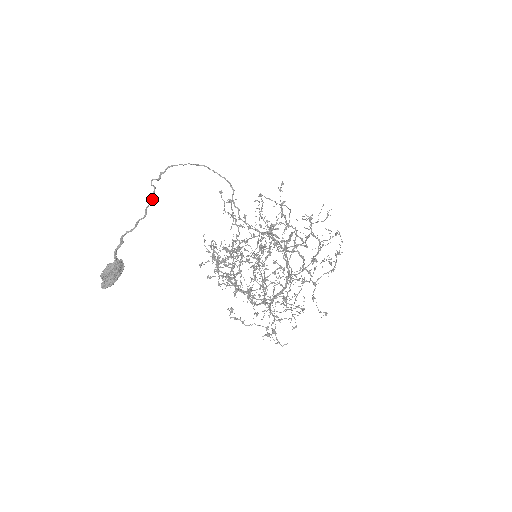
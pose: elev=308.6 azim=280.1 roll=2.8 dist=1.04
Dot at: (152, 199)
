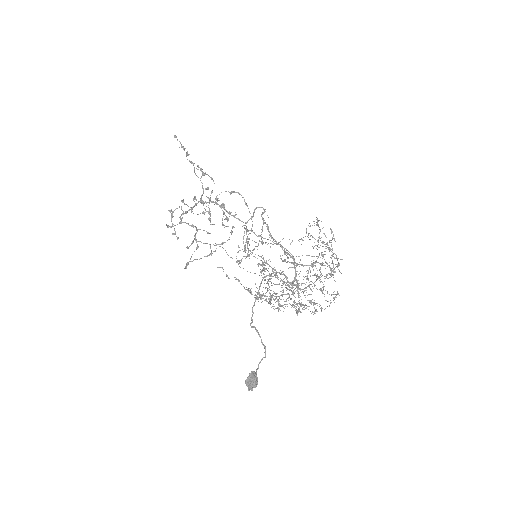
Dot at: (259, 335)
